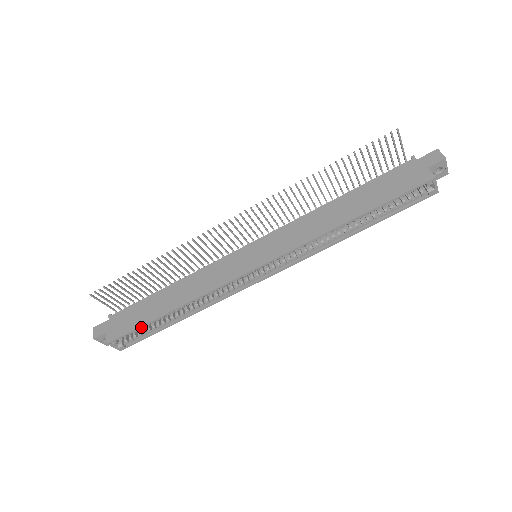
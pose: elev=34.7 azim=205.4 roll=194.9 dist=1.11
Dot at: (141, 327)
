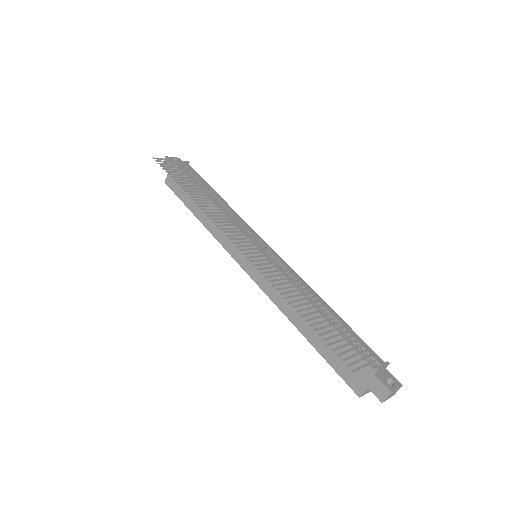
Dot at: (182, 200)
